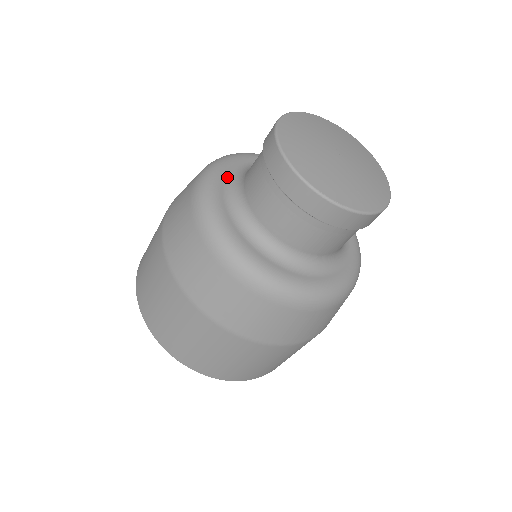
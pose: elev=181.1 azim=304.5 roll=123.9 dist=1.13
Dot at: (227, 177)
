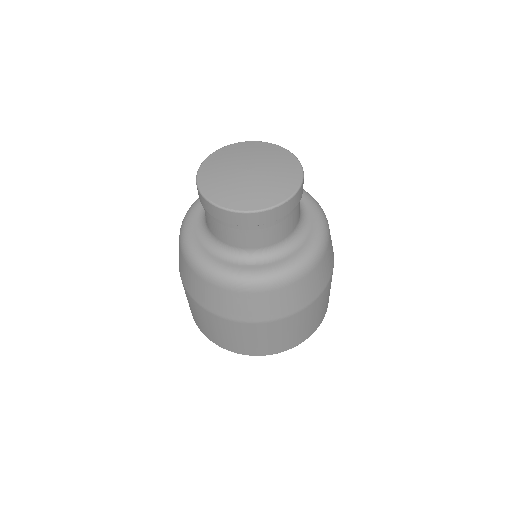
Dot at: occluded
